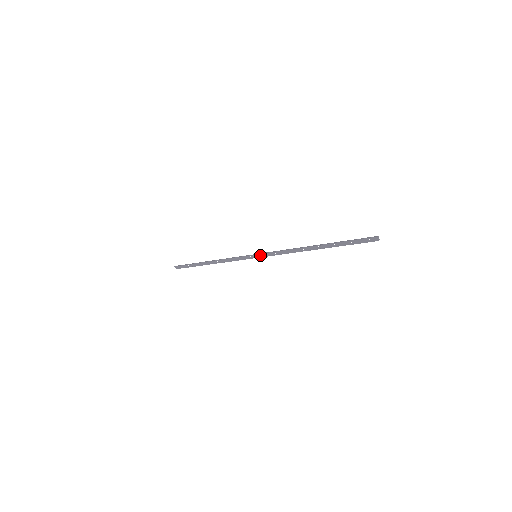
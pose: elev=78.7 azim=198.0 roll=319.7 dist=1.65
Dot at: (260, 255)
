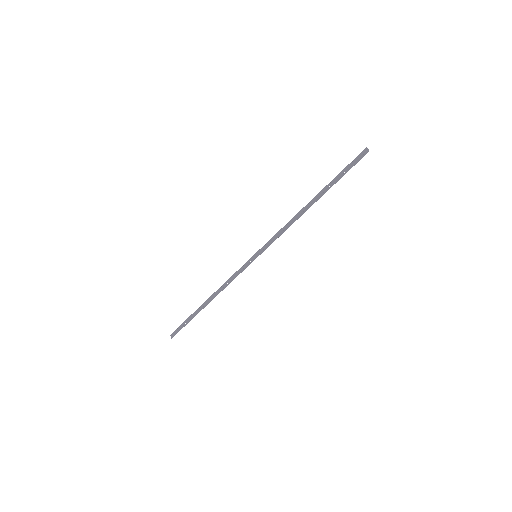
Dot at: (260, 252)
